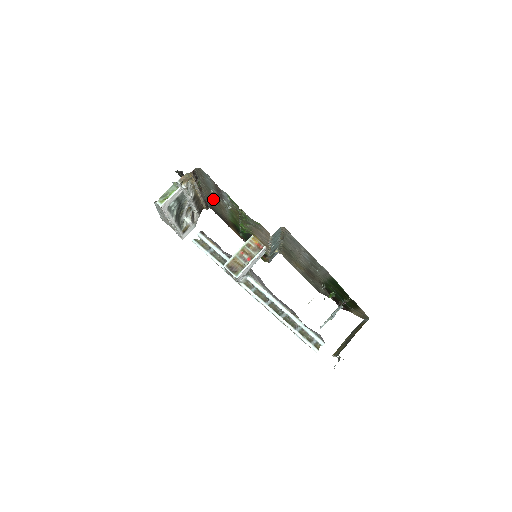
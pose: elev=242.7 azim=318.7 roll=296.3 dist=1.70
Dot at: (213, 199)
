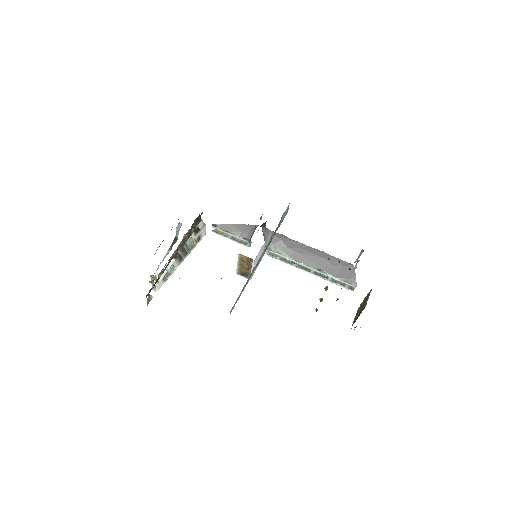
Dot at: occluded
